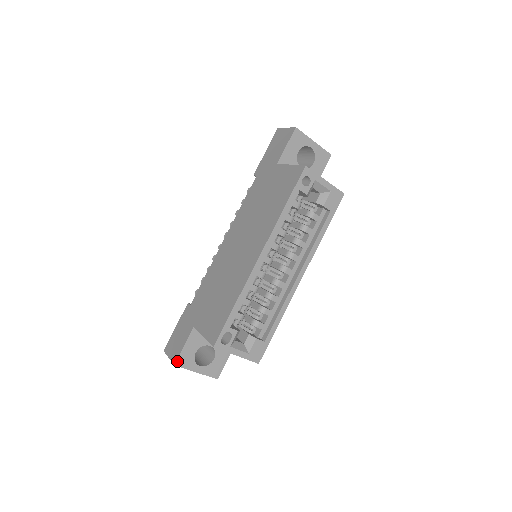
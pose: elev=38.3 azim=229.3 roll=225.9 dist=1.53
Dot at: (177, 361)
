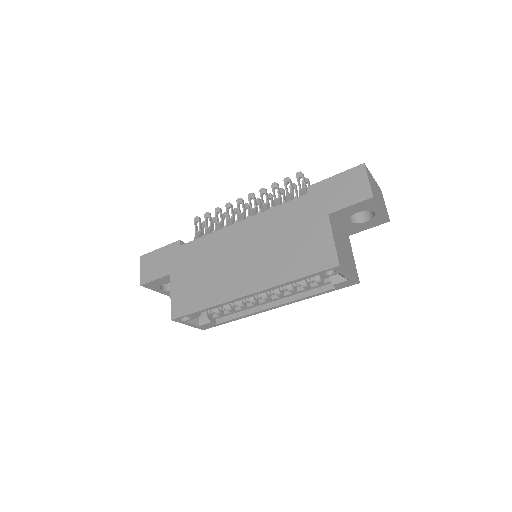
Dot at: (144, 284)
